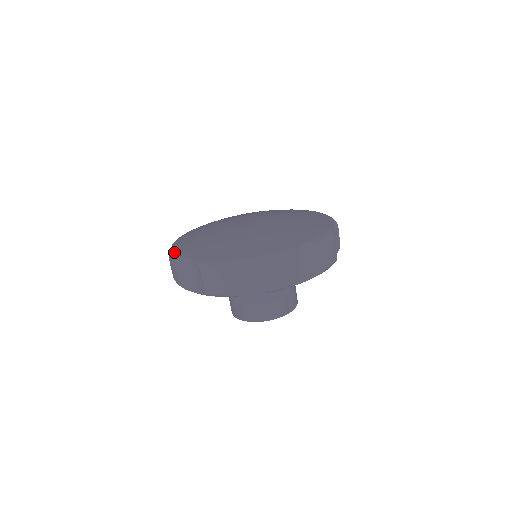
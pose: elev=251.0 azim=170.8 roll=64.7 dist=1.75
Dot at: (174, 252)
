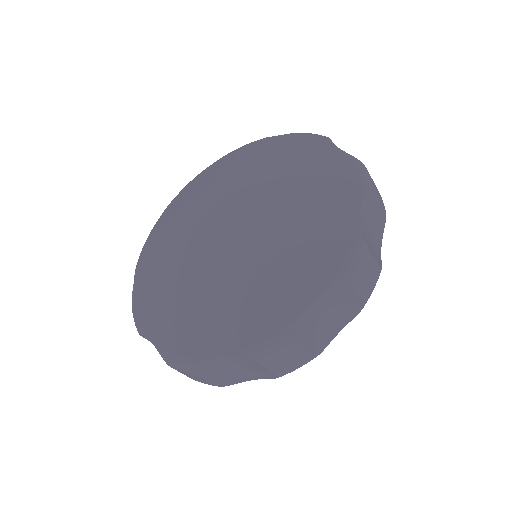
Dot at: (134, 310)
